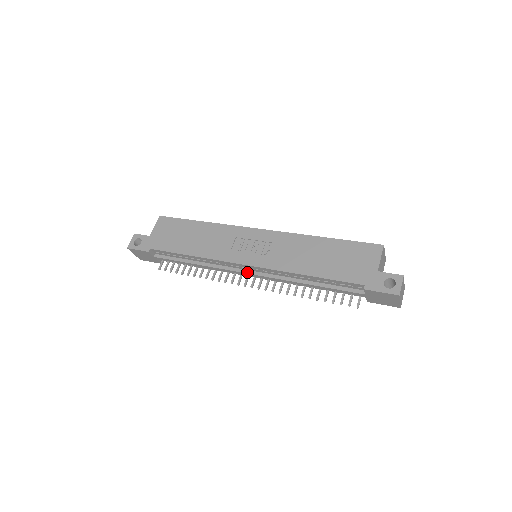
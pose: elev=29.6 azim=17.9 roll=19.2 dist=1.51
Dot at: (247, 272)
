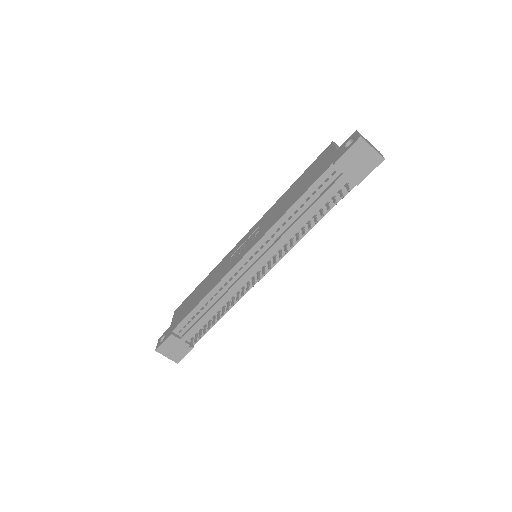
Dot at: (251, 266)
